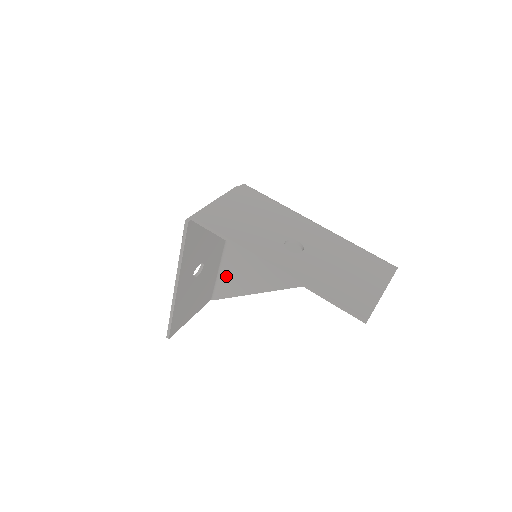
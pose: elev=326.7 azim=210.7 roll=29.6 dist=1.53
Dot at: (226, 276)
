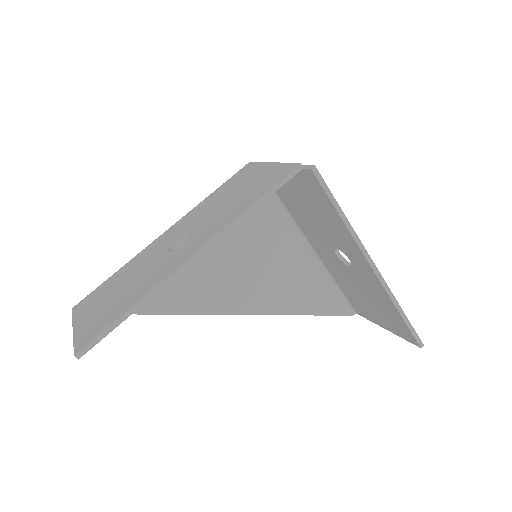
Dot at: occluded
